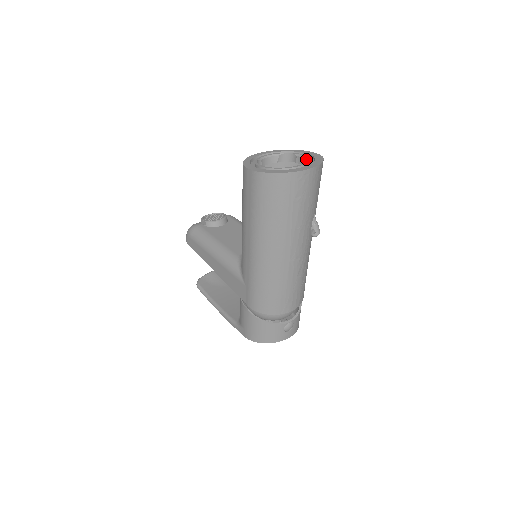
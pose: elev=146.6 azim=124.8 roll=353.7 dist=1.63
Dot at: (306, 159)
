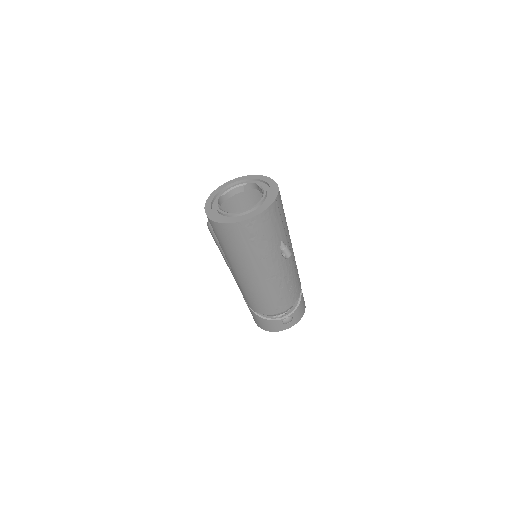
Dot at: (262, 195)
